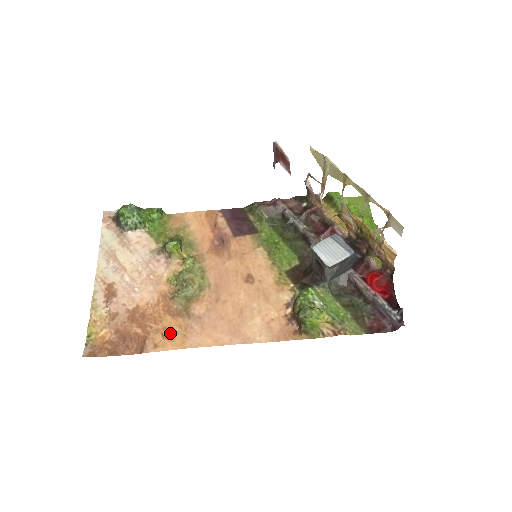
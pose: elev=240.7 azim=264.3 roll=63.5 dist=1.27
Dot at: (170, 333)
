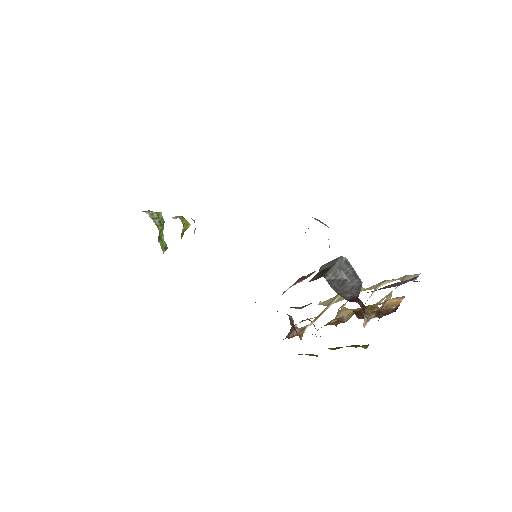
Dot at: occluded
